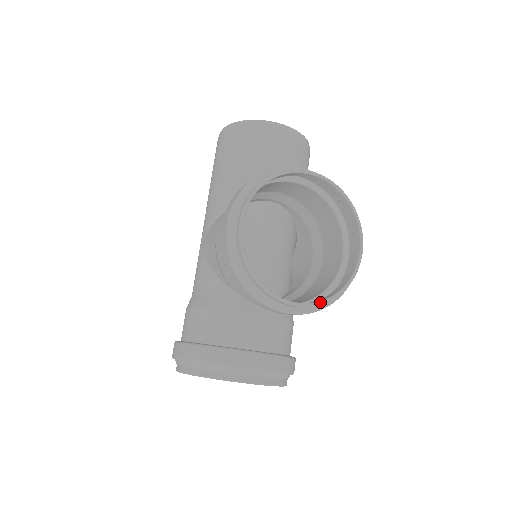
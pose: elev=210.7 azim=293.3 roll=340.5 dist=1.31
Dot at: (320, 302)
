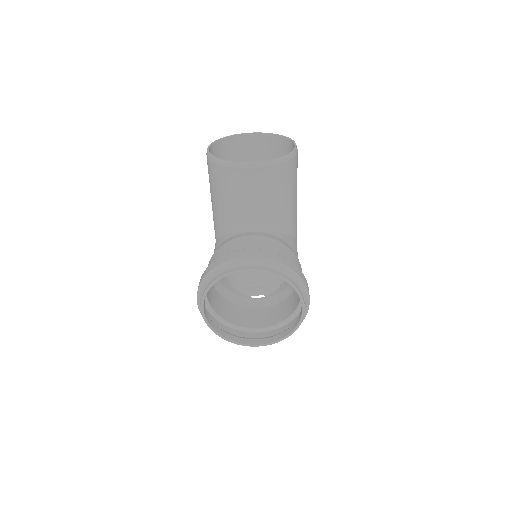
Dot at: (273, 343)
